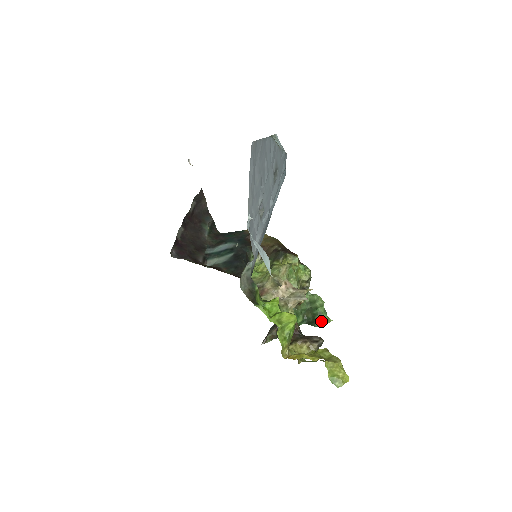
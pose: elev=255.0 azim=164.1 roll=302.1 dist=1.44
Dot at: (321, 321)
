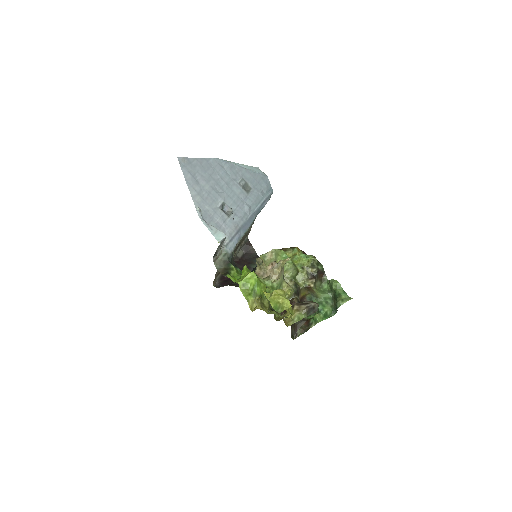
Dot at: (339, 300)
